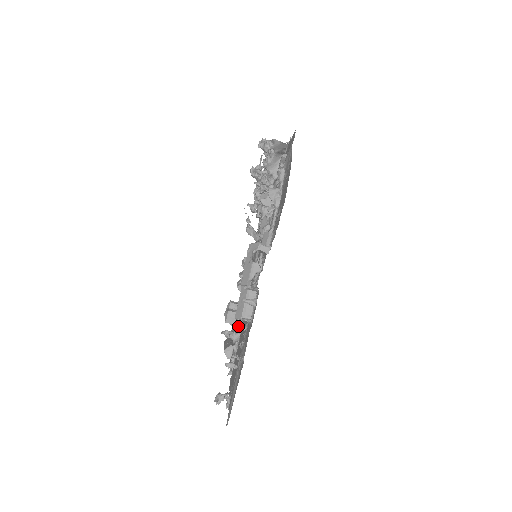
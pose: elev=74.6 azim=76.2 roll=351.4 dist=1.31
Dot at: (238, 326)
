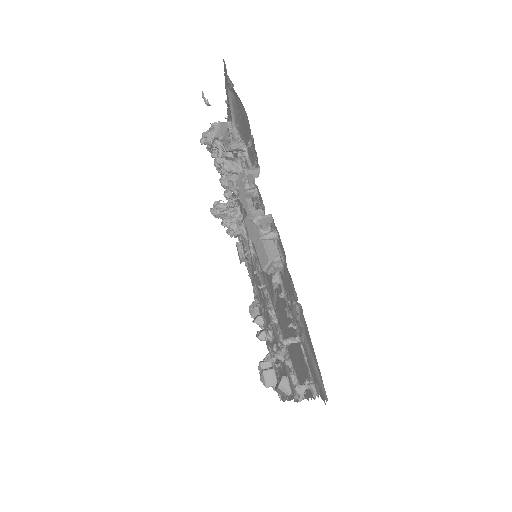
Dot at: (278, 343)
